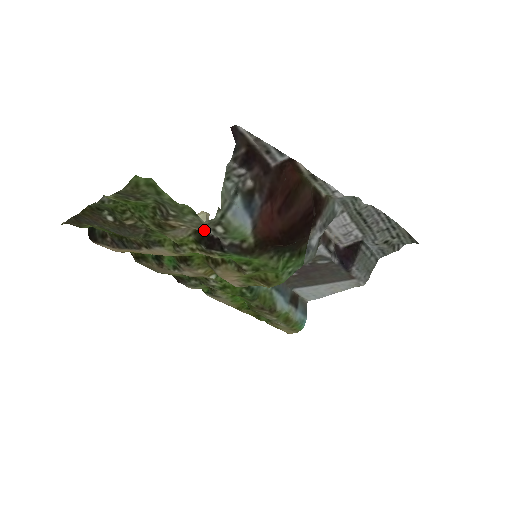
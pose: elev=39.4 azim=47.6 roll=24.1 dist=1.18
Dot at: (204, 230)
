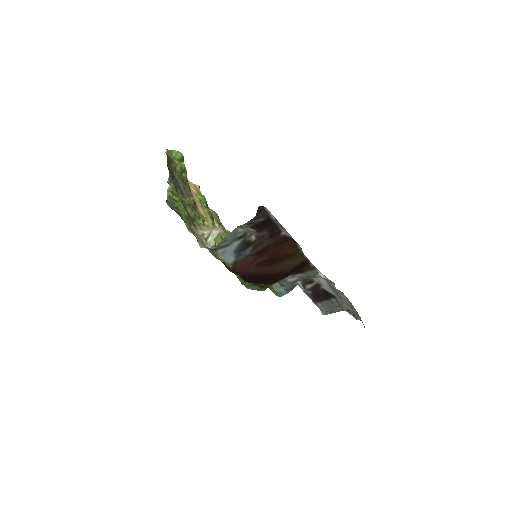
Dot at: (207, 243)
